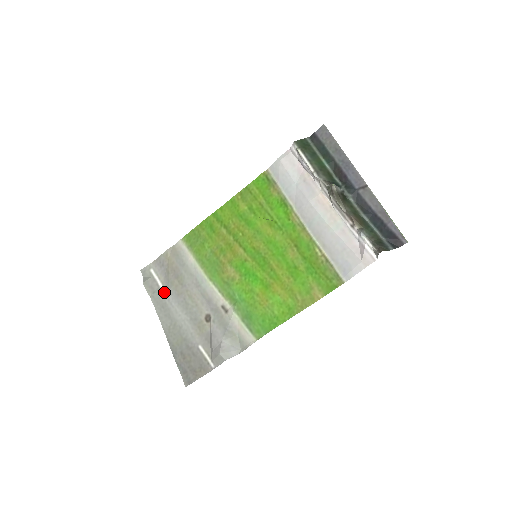
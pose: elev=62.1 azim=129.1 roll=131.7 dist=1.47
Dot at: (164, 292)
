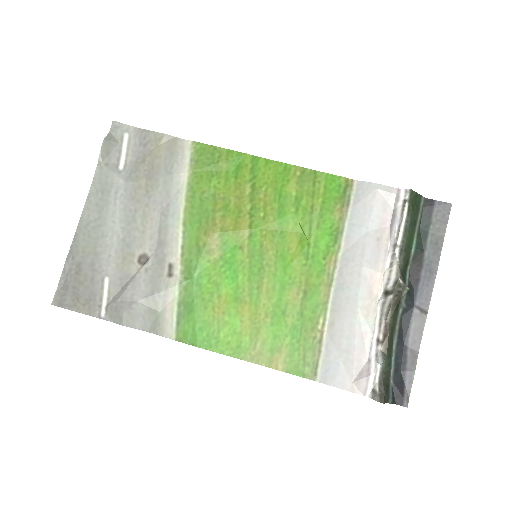
Dot at: (119, 177)
